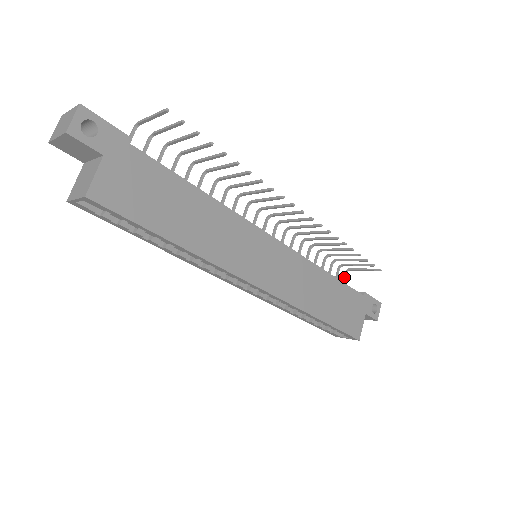
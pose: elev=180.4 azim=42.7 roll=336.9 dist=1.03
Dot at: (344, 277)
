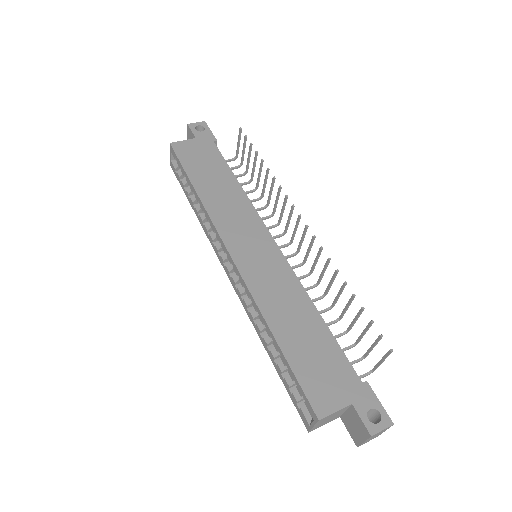
Dot at: occluded
